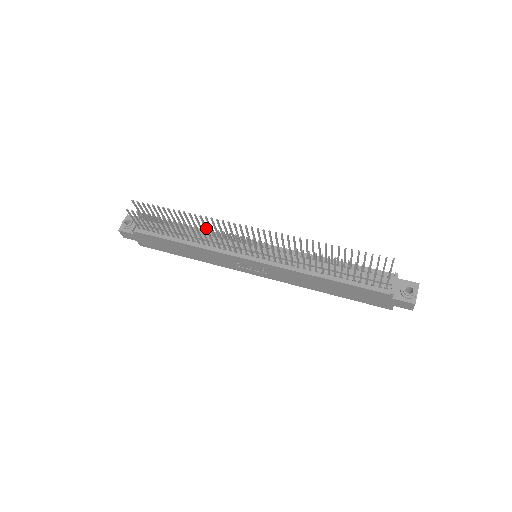
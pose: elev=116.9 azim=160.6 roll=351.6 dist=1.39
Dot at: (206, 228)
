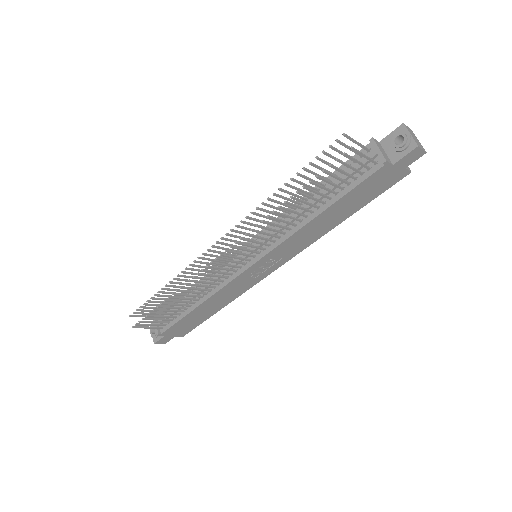
Dot at: occluded
